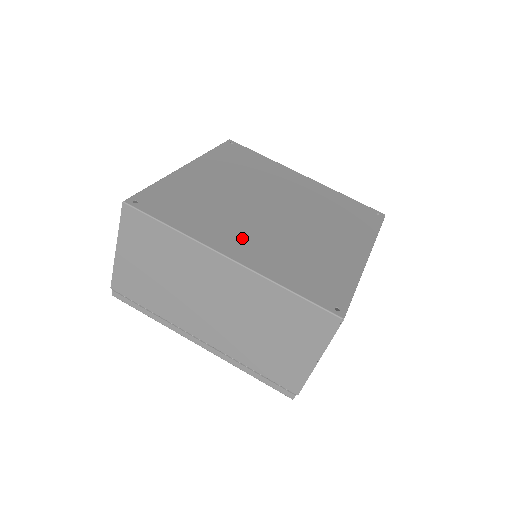
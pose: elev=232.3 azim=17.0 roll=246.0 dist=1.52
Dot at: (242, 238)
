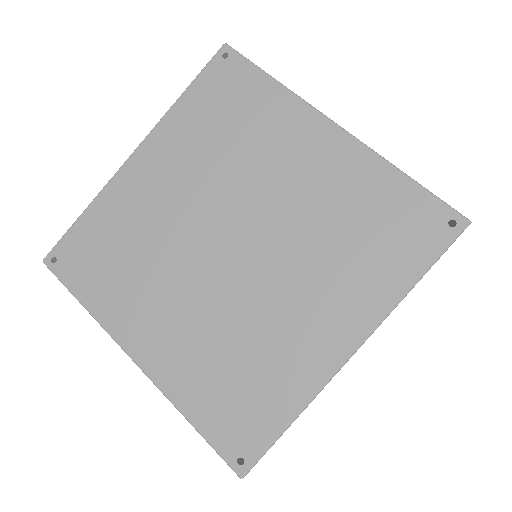
Dot at: (161, 320)
